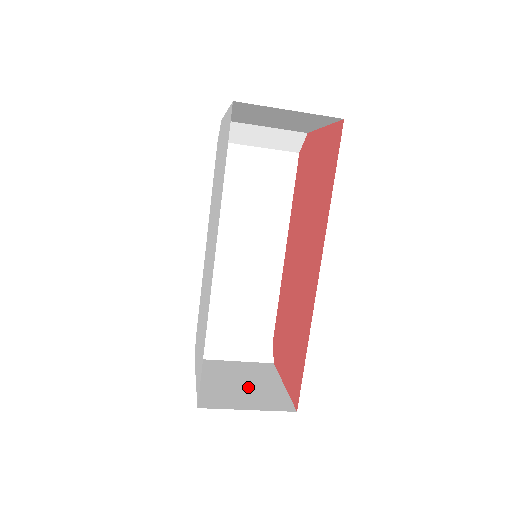
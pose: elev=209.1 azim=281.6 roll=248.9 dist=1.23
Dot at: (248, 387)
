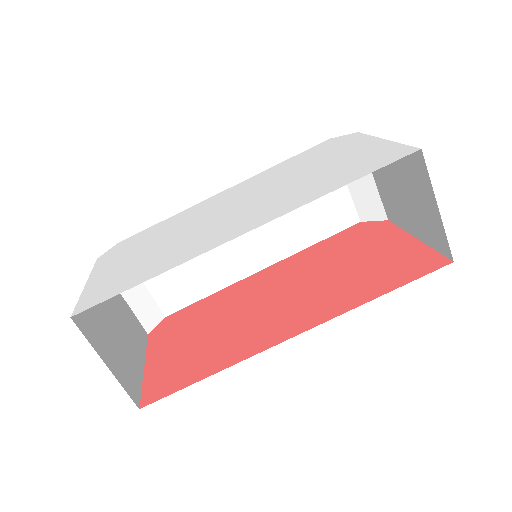
Dot at: (119, 339)
